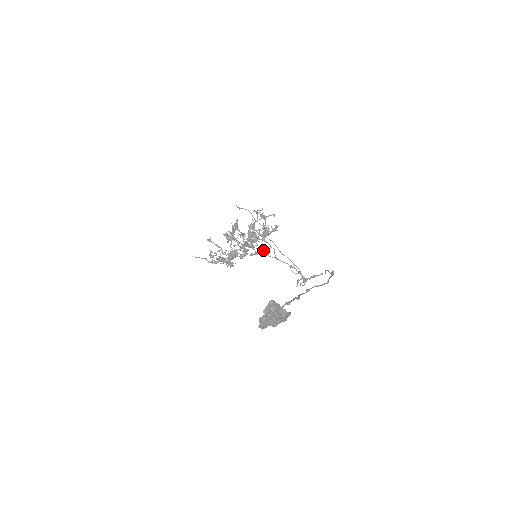
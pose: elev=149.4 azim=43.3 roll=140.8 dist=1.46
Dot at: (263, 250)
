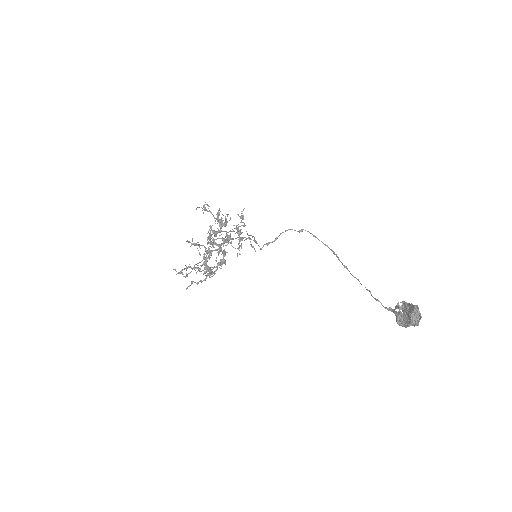
Dot at: occluded
